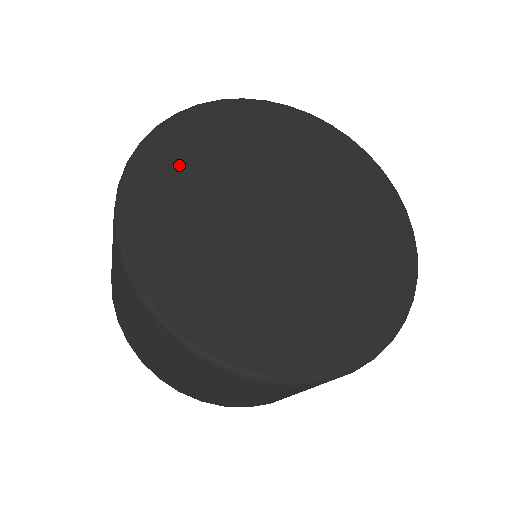
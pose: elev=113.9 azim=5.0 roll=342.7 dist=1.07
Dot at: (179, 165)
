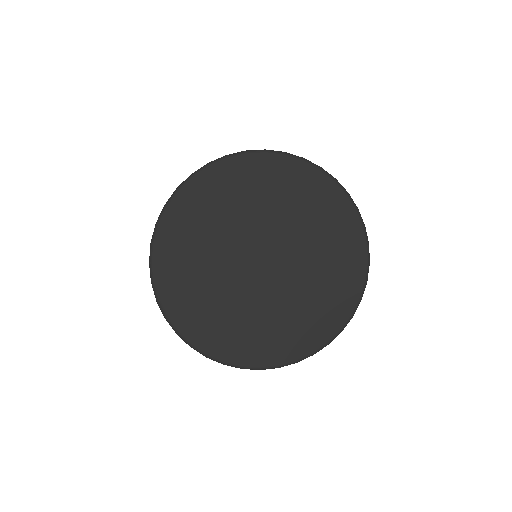
Dot at: (234, 187)
